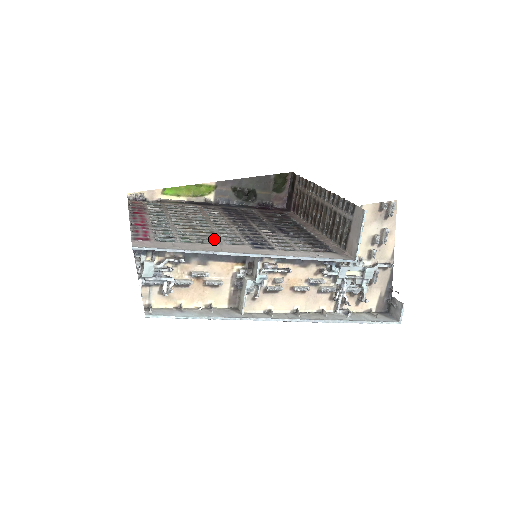
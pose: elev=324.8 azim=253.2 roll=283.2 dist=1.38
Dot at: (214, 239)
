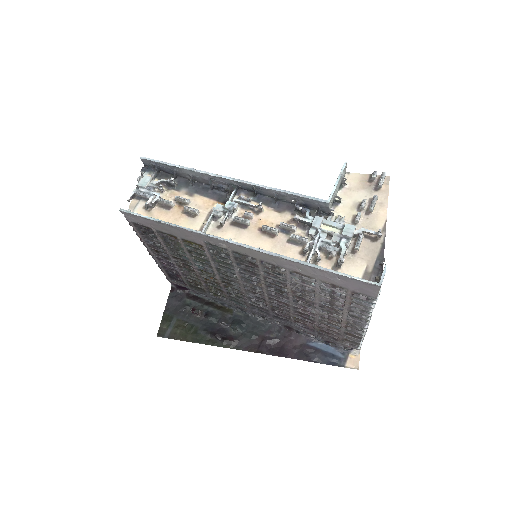
Dot at: occluded
